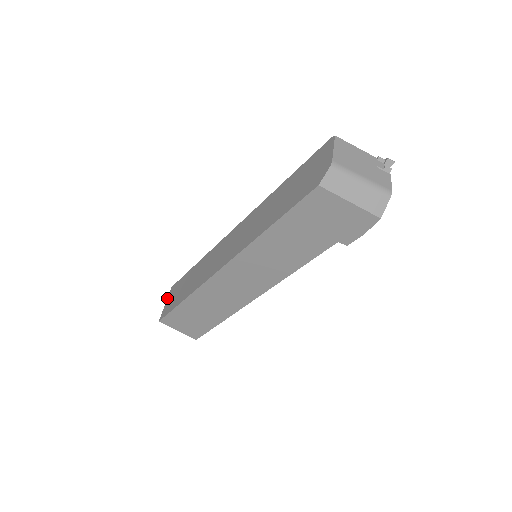
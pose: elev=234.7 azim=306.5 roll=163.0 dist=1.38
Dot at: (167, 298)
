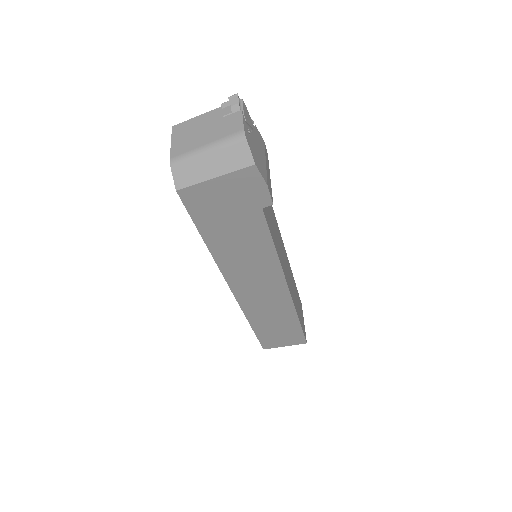
Dot at: occluded
